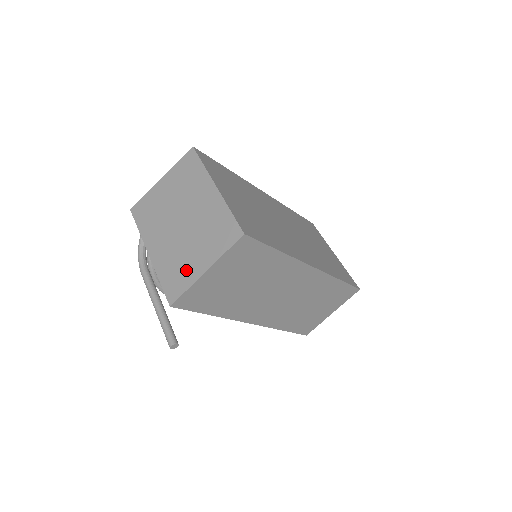
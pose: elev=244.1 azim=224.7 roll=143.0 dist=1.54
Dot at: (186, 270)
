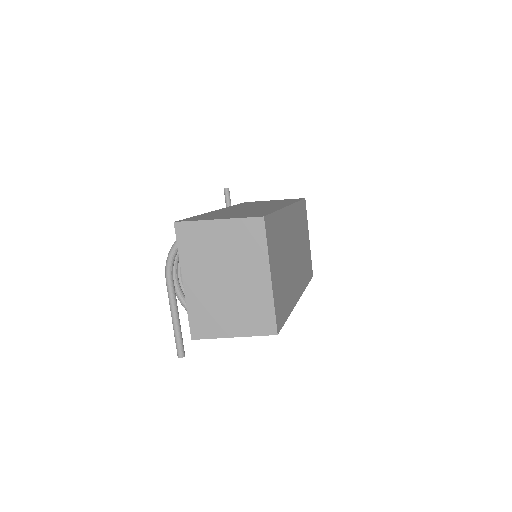
Dot at: (216, 324)
